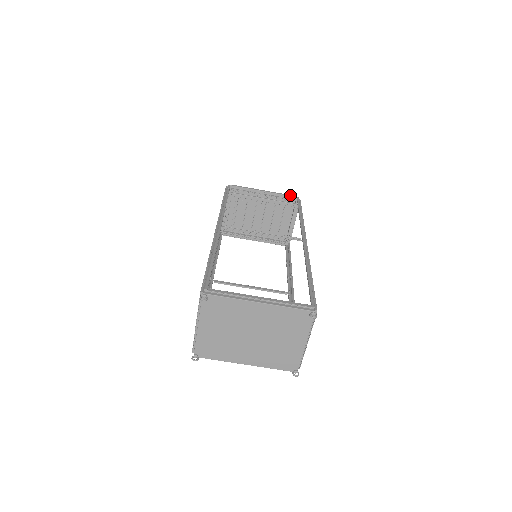
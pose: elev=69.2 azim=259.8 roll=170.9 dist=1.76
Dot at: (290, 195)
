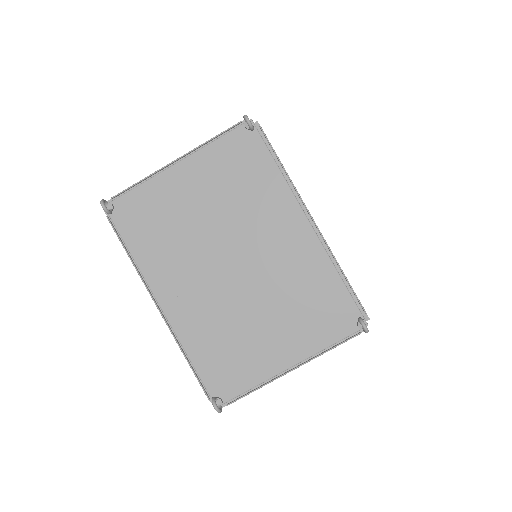
Dot at: occluded
